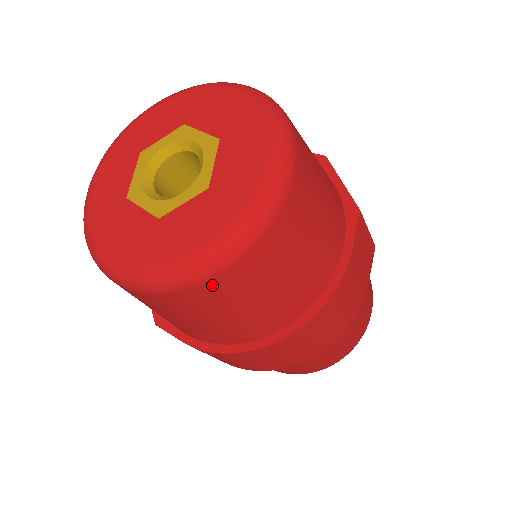
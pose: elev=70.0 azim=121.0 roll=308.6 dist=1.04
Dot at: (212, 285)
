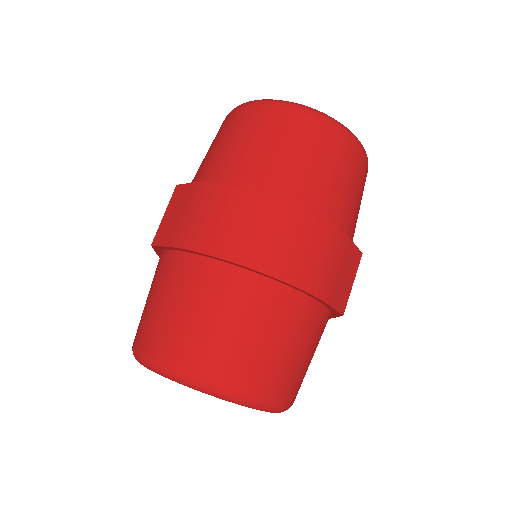
Dot at: (300, 117)
